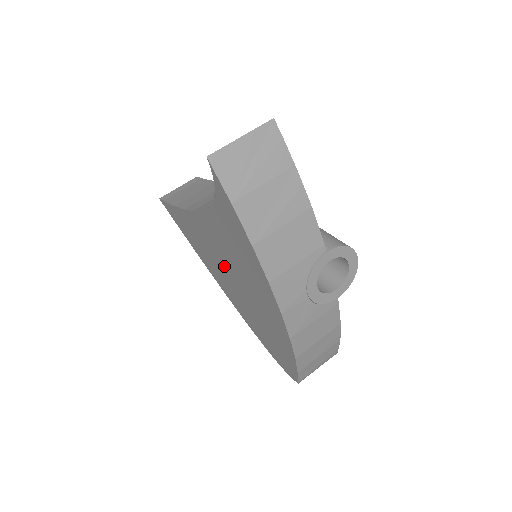
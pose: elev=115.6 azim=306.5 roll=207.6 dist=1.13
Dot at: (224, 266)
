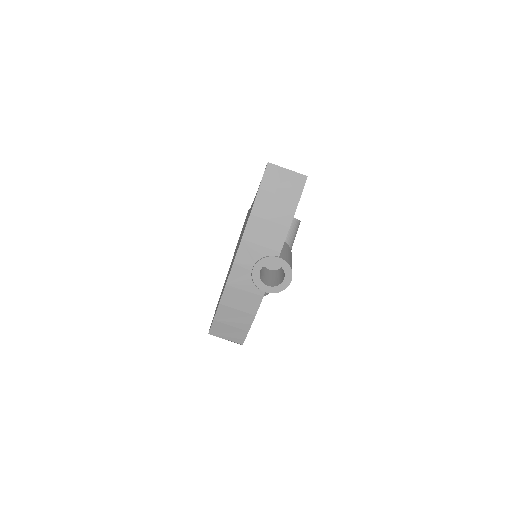
Dot at: occluded
